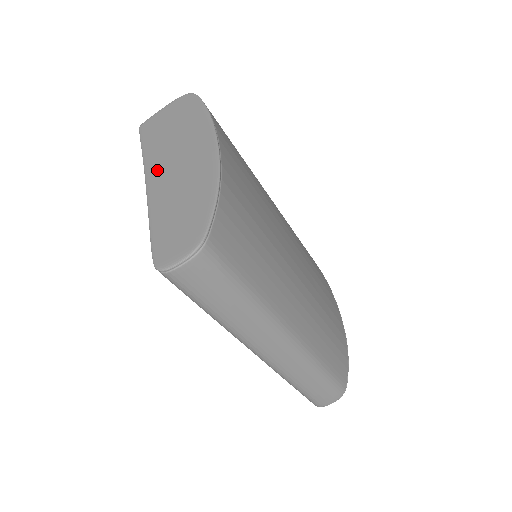
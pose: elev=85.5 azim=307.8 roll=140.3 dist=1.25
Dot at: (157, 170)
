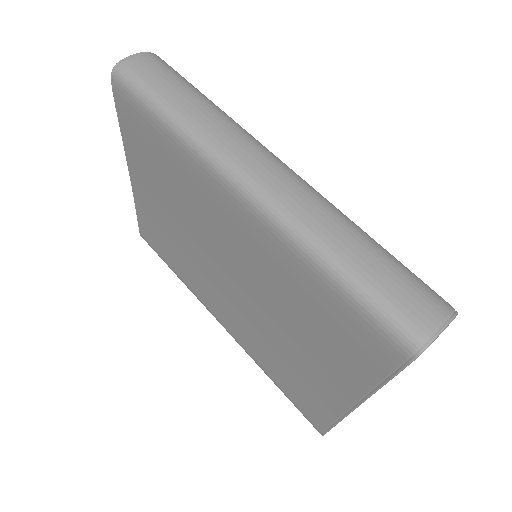
Dot at: occluded
